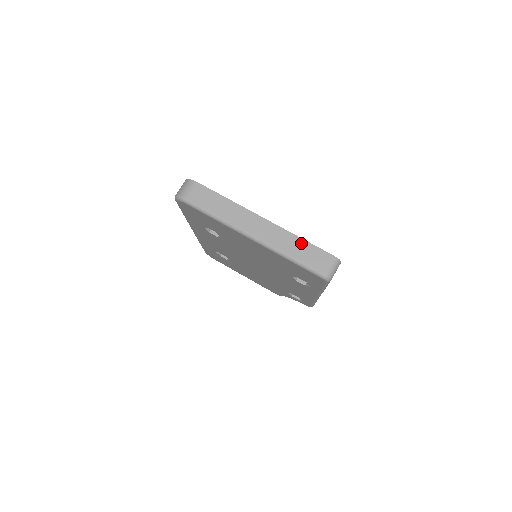
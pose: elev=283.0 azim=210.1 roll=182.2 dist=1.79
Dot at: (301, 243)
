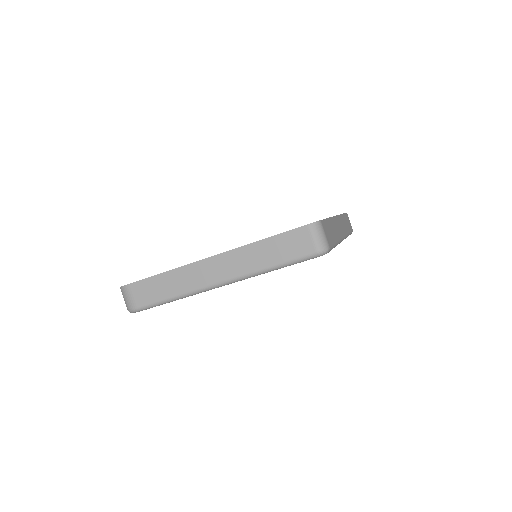
Dot at: (265, 245)
